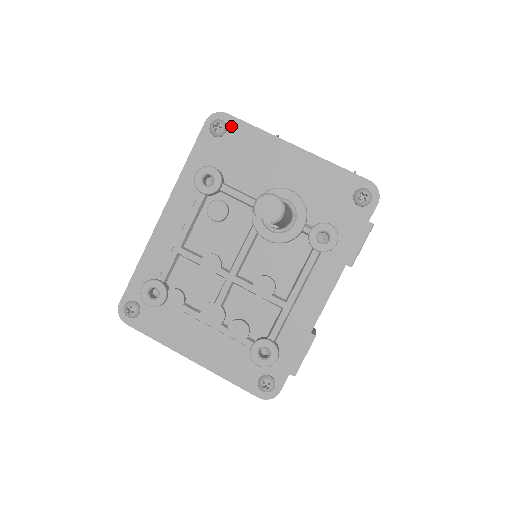
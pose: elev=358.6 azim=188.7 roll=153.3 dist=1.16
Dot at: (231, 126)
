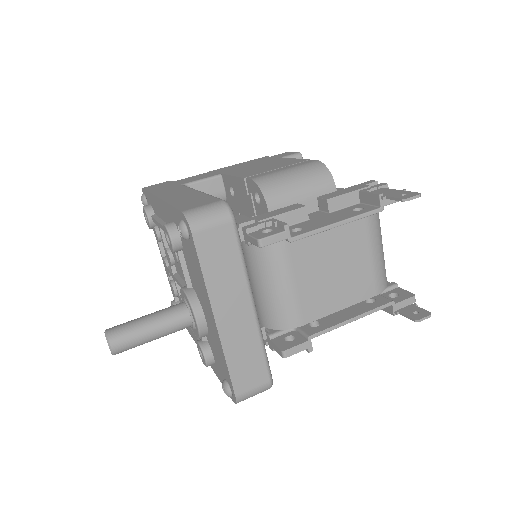
Dot at: (192, 244)
